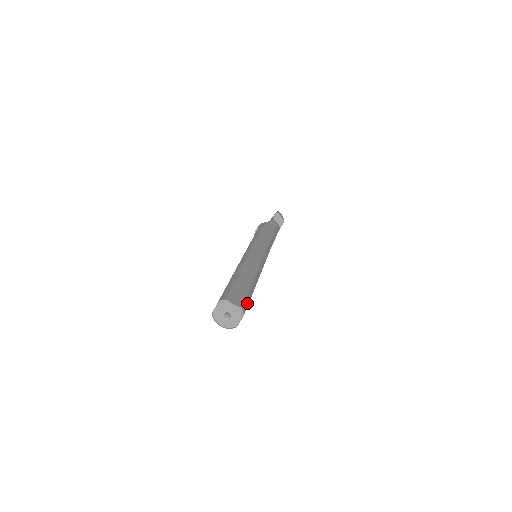
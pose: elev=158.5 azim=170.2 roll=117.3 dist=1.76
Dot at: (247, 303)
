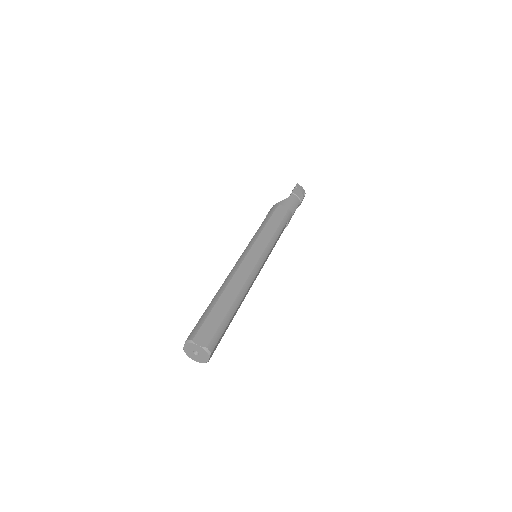
Dot at: (218, 337)
